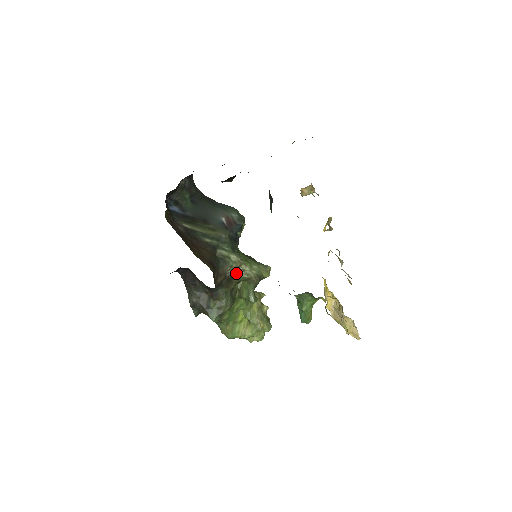
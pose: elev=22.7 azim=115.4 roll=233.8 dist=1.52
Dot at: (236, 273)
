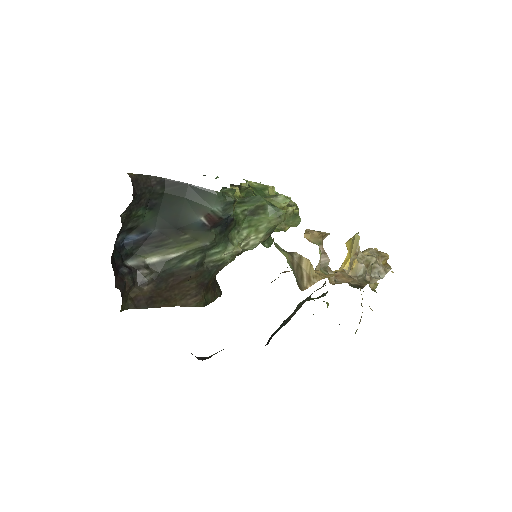
Dot at: occluded
